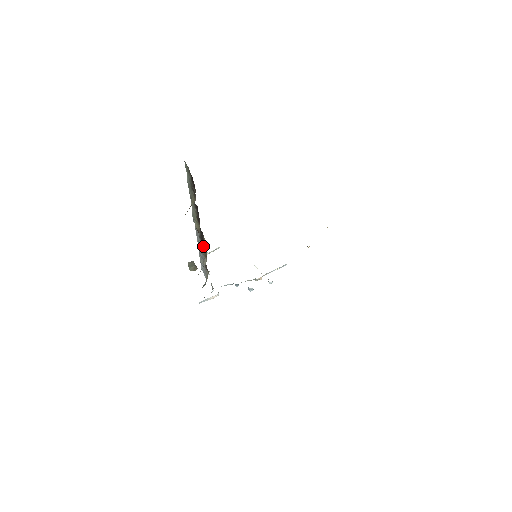
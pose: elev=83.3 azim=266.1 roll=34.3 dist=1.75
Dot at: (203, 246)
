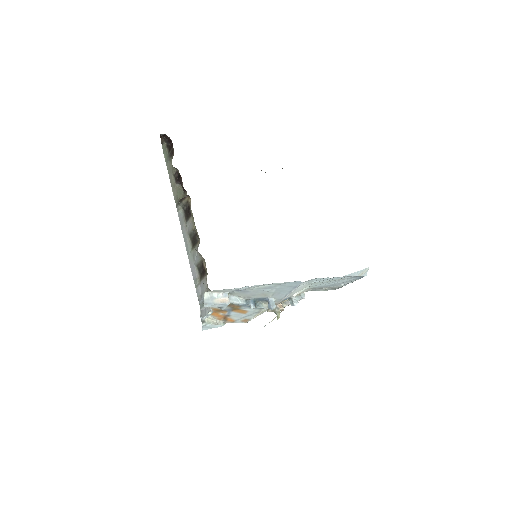
Dot at: (191, 224)
